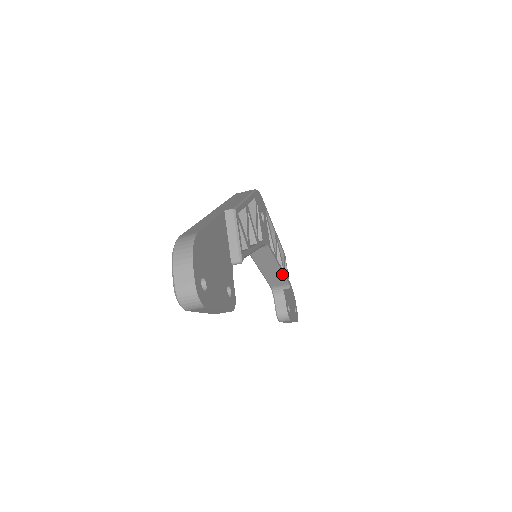
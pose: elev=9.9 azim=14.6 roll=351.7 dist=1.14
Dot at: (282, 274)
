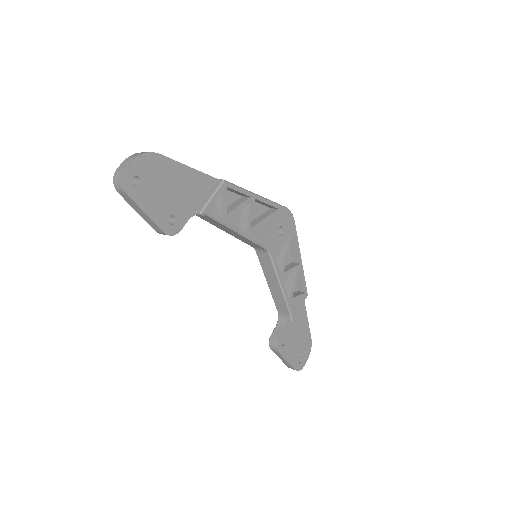
Dot at: (285, 299)
